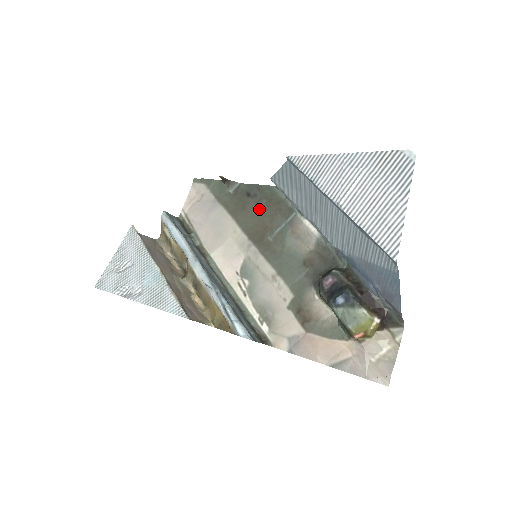
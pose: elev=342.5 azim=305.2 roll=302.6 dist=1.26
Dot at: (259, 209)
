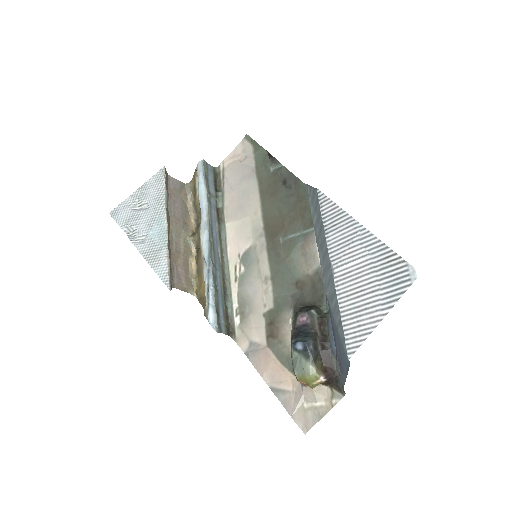
Dot at: (286, 204)
